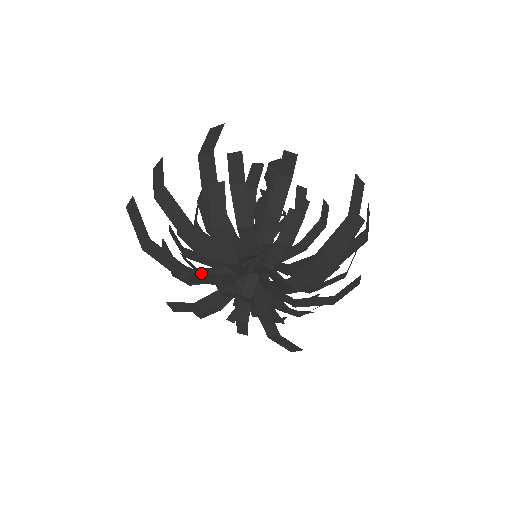
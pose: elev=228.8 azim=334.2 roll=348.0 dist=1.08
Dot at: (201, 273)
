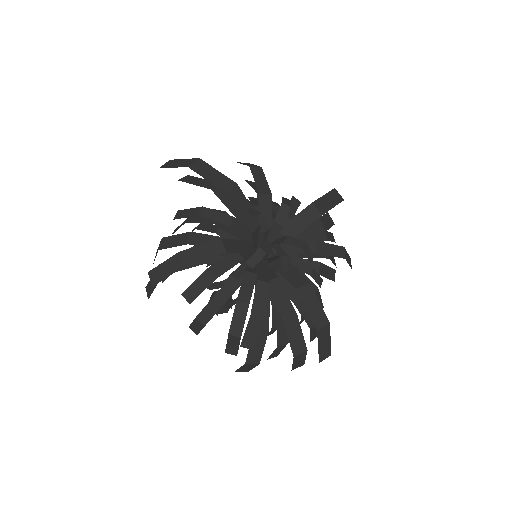
Dot at: (241, 192)
